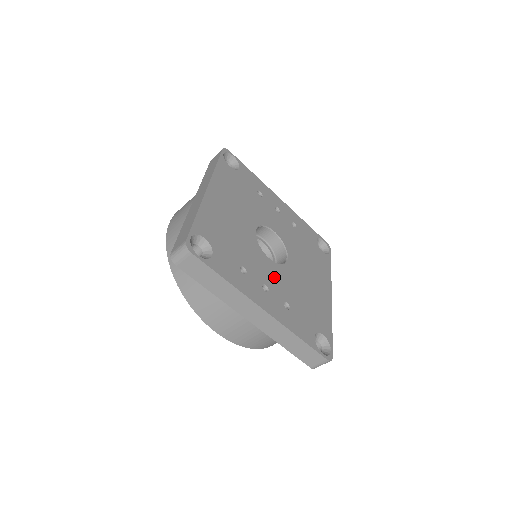
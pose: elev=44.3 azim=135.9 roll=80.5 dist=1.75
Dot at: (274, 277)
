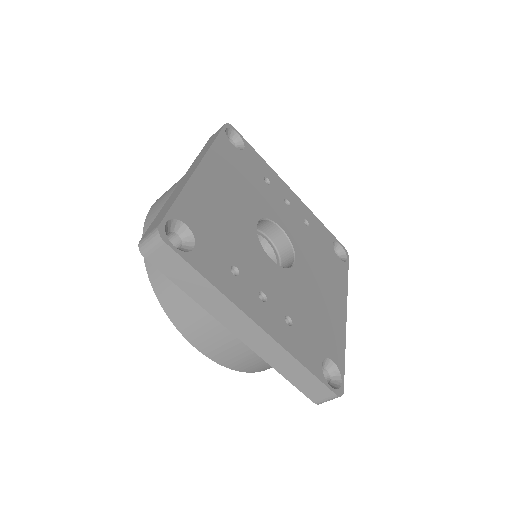
Dot at: (275, 283)
